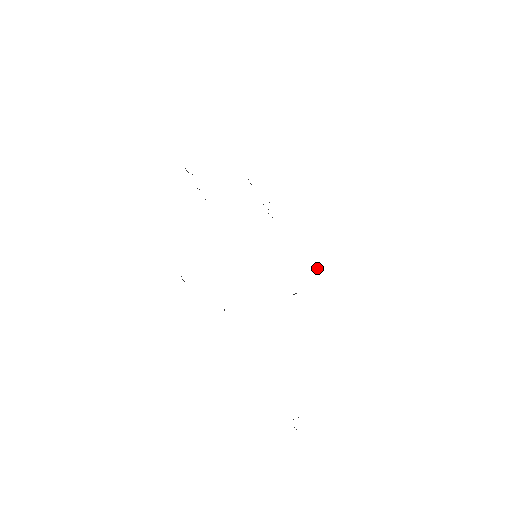
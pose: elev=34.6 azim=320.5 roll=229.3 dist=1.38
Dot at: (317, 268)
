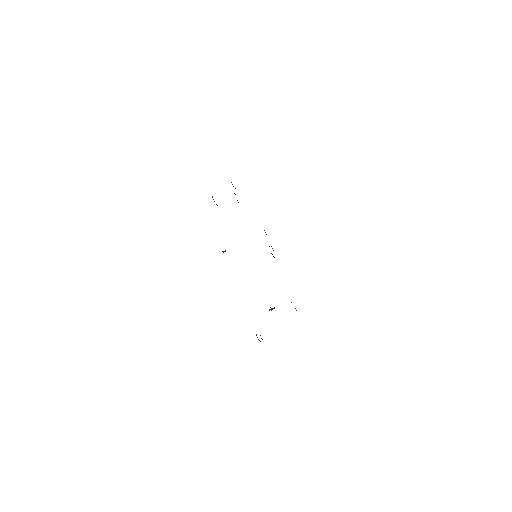
Dot at: (295, 308)
